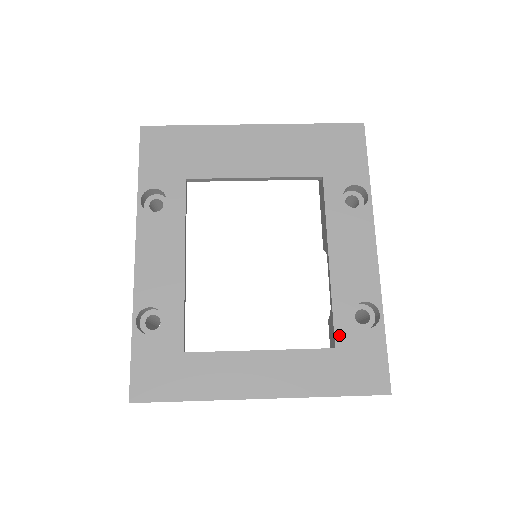
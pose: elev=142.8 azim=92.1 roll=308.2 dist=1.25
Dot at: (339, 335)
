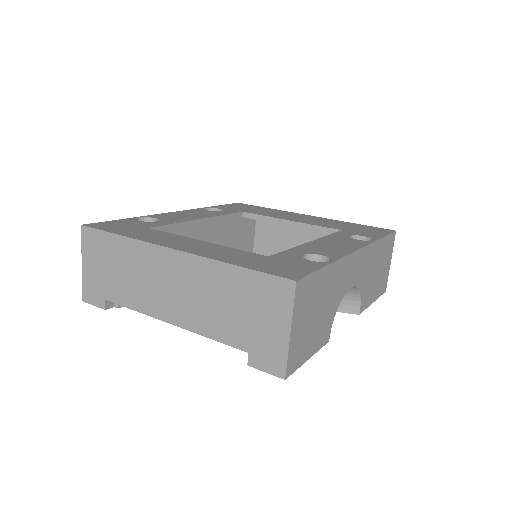
Dot at: (280, 255)
